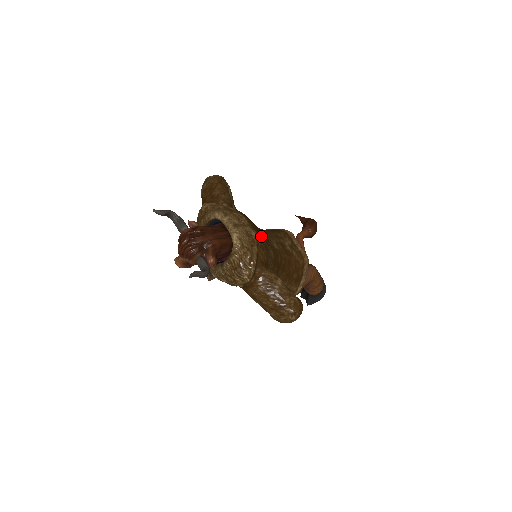
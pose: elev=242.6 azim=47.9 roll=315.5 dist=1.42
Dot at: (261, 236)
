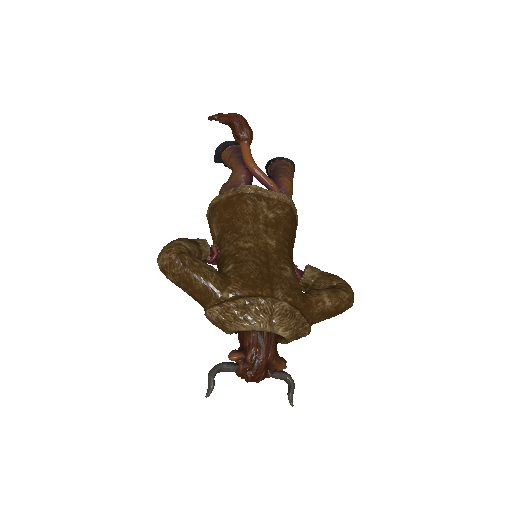
Dot at: (275, 278)
